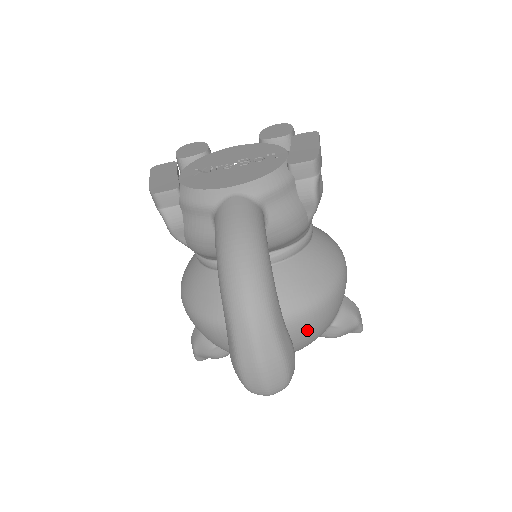
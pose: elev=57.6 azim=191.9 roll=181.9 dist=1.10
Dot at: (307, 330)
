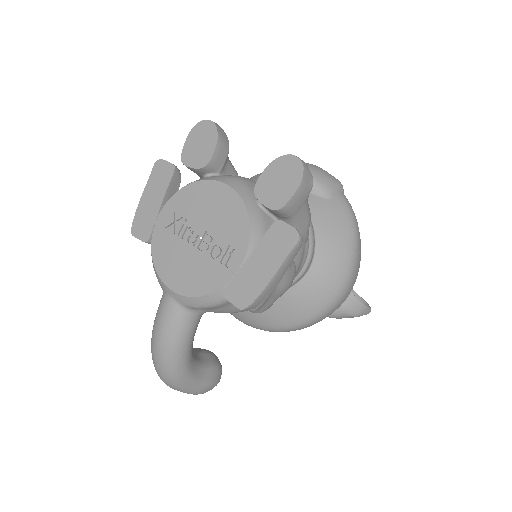
Dot at: occluded
